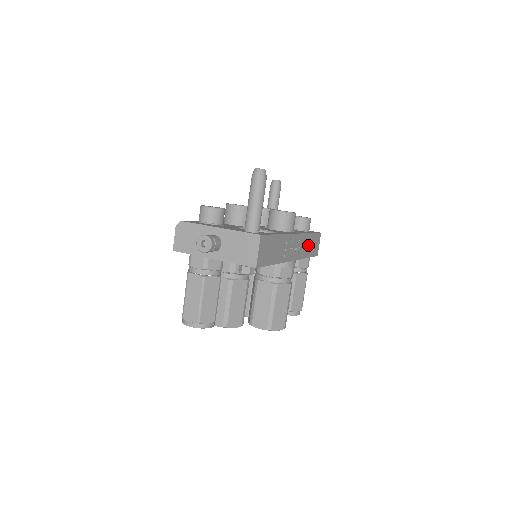
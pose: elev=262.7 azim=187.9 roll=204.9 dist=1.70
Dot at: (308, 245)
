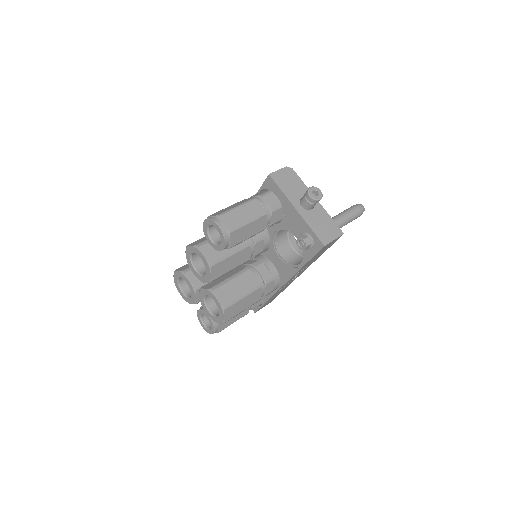
Dot at: (277, 294)
